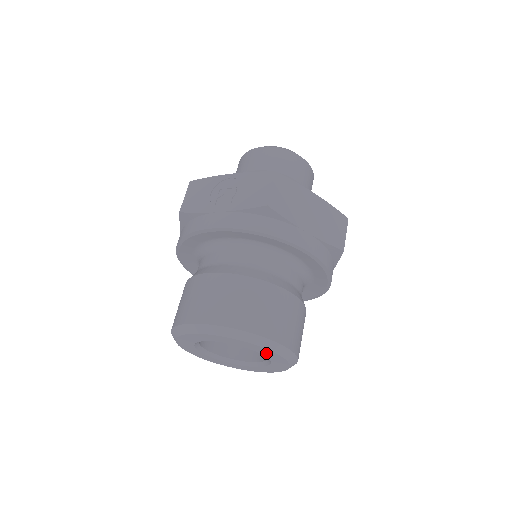
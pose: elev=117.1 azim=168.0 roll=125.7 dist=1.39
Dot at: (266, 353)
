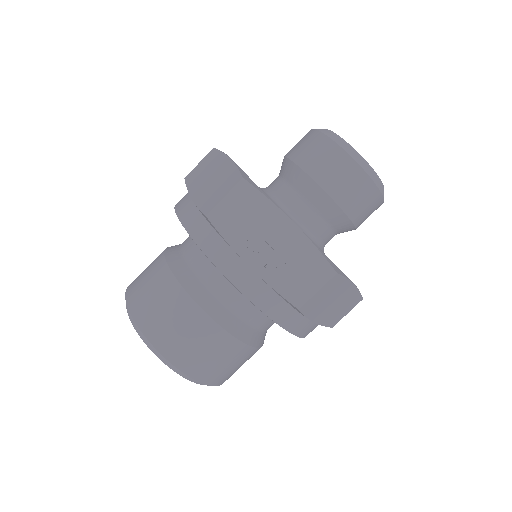
Dot at: occluded
